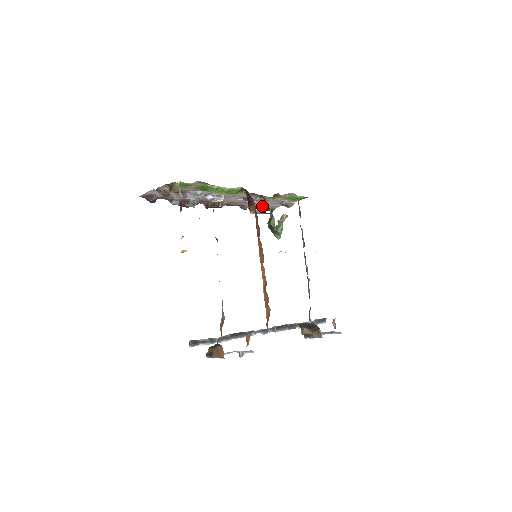
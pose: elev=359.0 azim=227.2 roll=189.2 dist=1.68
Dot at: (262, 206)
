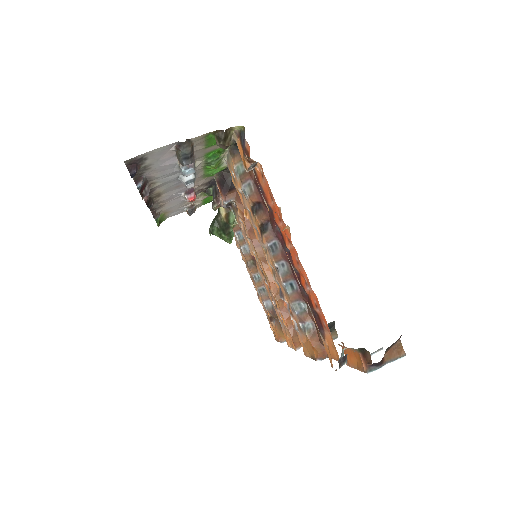
Dot at: (163, 214)
